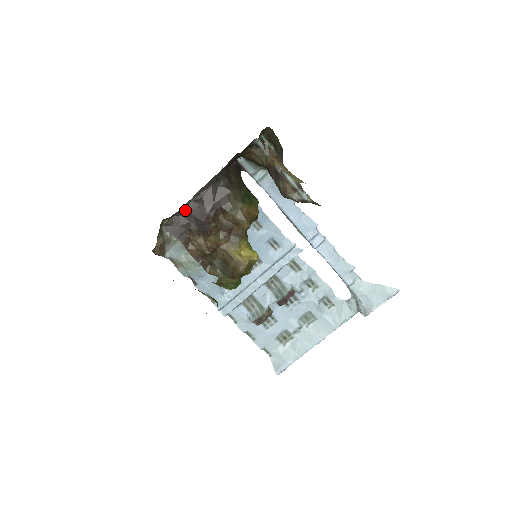
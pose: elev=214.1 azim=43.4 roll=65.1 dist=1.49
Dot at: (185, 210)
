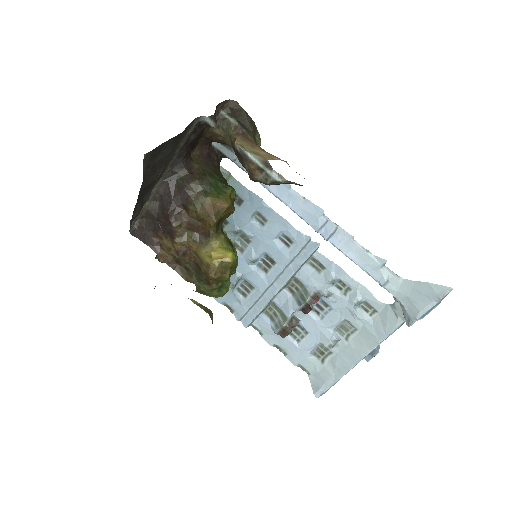
Dot at: (147, 212)
